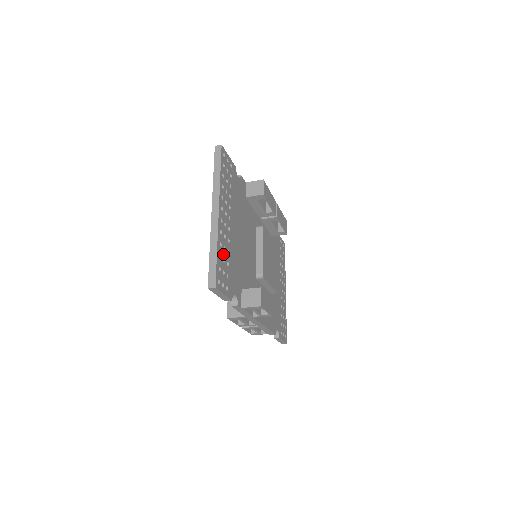
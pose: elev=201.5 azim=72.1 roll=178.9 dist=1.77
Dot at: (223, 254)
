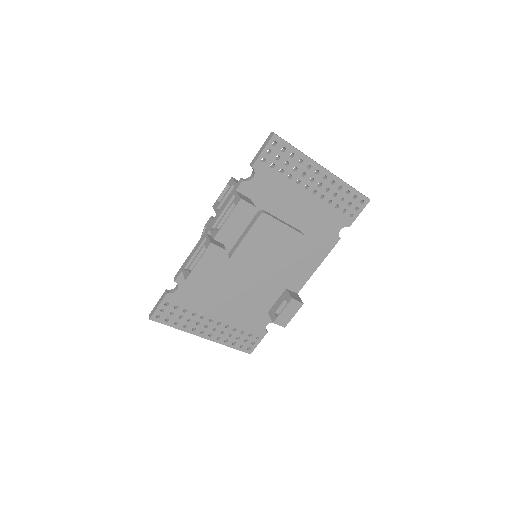
Dot at: (234, 338)
